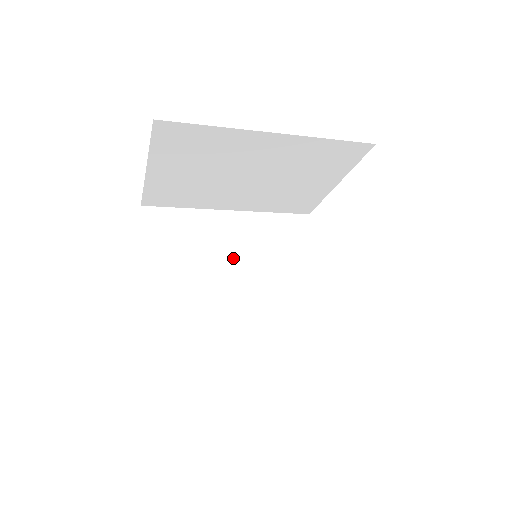
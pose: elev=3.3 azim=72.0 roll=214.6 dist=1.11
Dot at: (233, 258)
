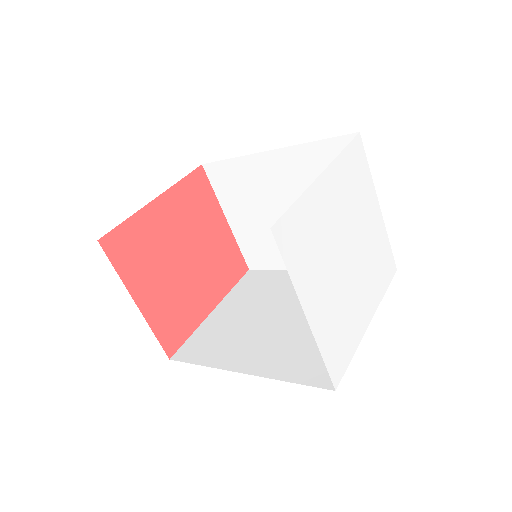
Dot at: (292, 300)
